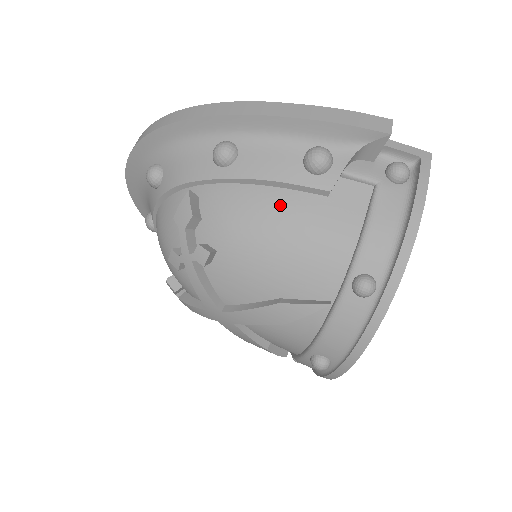
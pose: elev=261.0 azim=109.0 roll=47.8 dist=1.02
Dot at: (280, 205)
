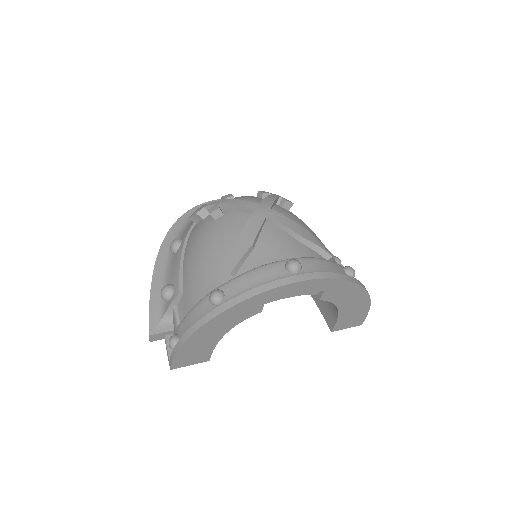
Dot at: occluded
